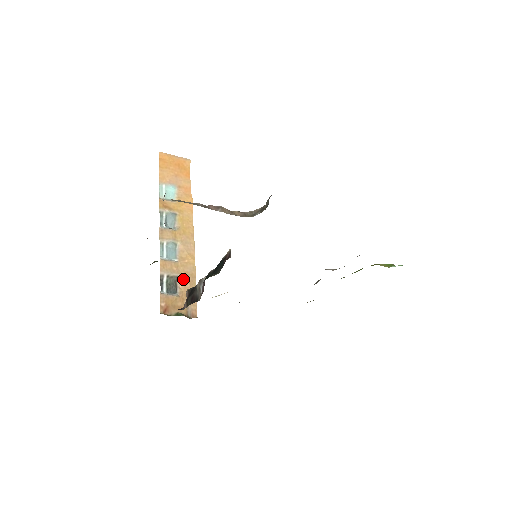
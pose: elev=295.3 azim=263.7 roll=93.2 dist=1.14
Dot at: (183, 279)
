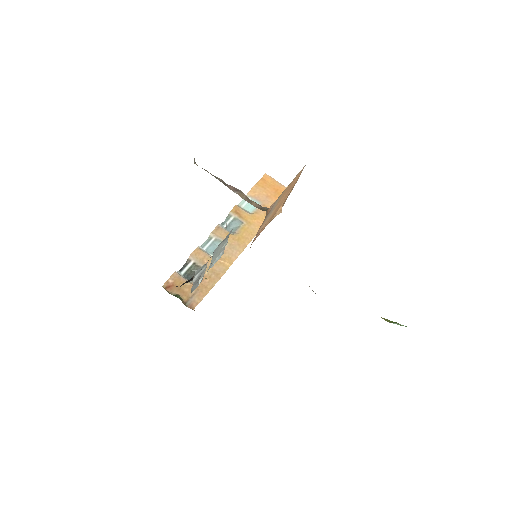
Dot at: (206, 273)
